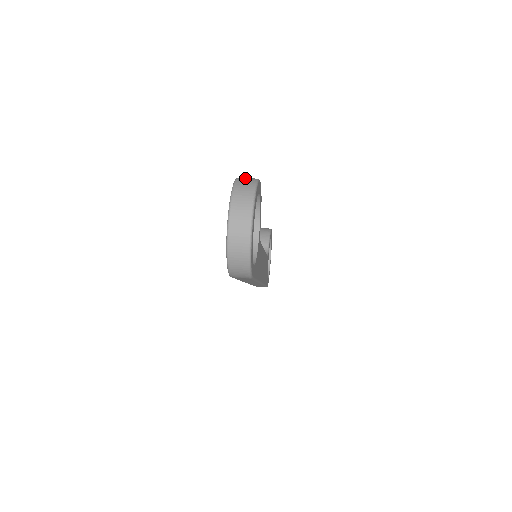
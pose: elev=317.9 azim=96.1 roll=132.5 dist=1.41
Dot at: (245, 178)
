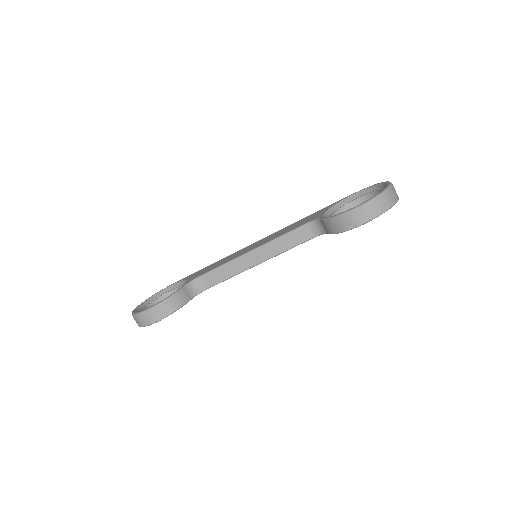
Dot at: (140, 319)
